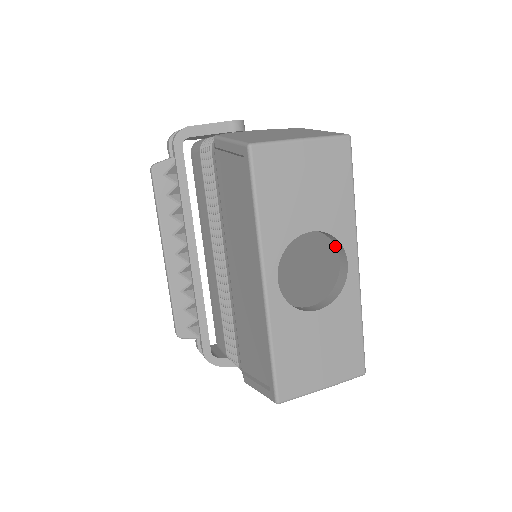
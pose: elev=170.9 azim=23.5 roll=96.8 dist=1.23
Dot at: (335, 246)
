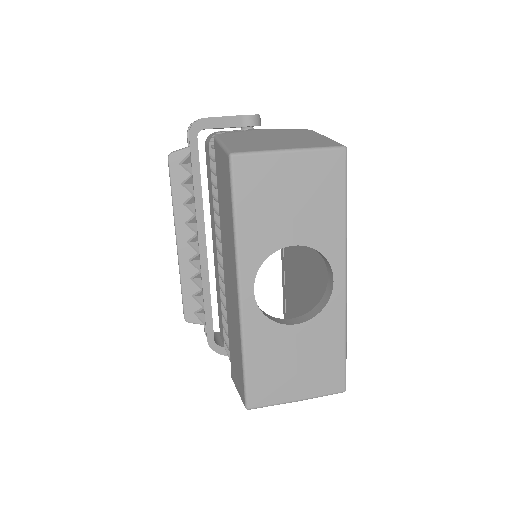
Dot at: (324, 260)
